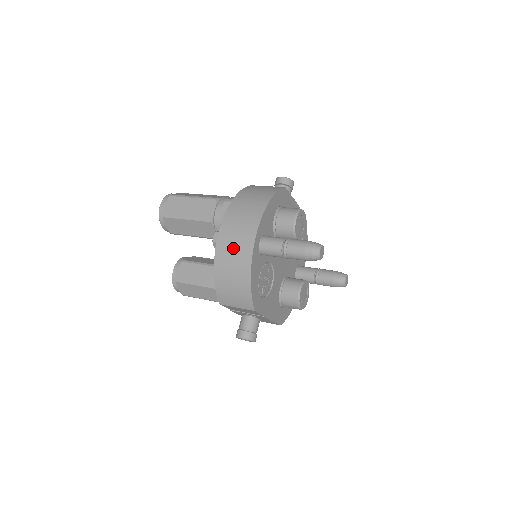
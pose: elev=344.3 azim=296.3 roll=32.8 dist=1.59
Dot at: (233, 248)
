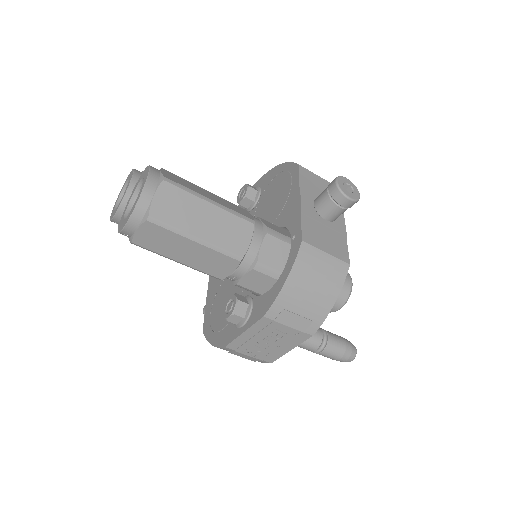
Dot at: occluded
